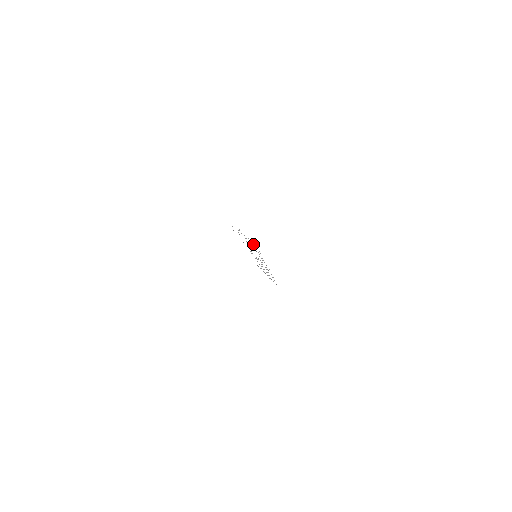
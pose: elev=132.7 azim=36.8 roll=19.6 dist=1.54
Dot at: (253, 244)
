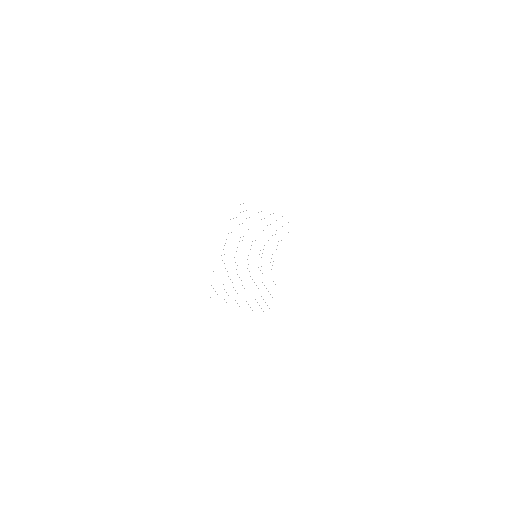
Dot at: occluded
